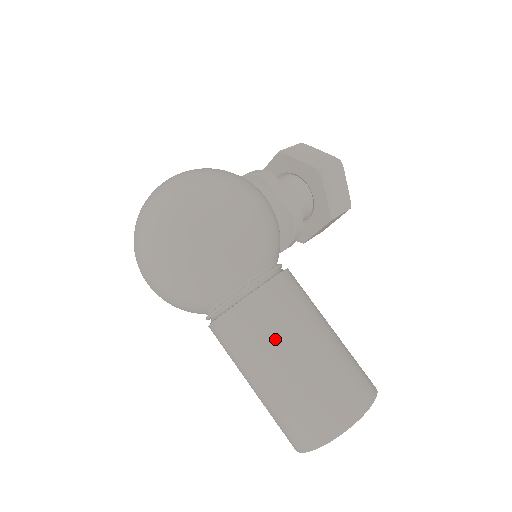
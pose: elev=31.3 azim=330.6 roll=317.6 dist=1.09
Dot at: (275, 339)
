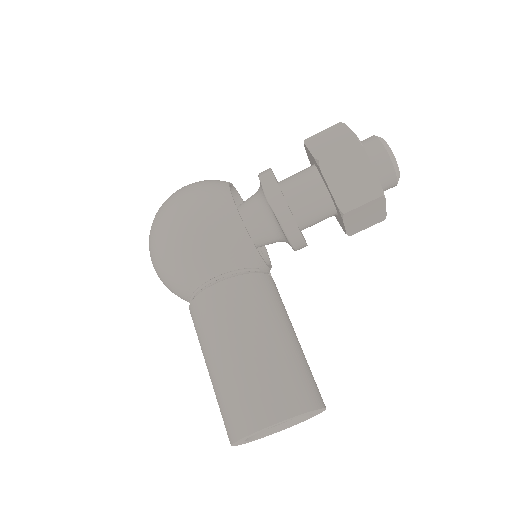
Dot at: (205, 340)
